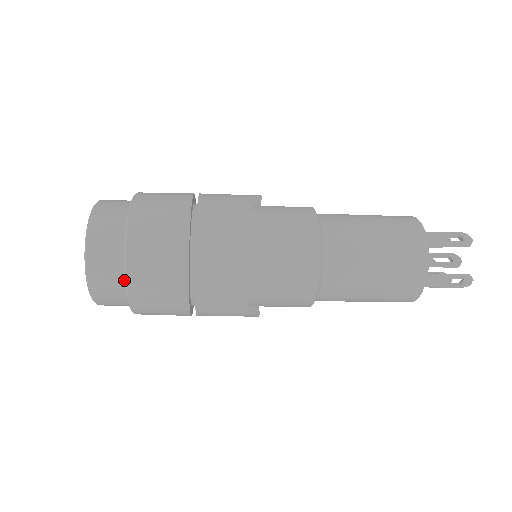
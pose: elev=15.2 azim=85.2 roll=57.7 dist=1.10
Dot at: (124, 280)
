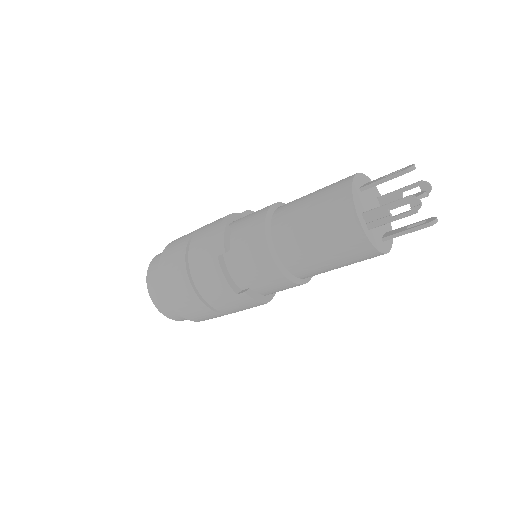
Dot at: occluded
